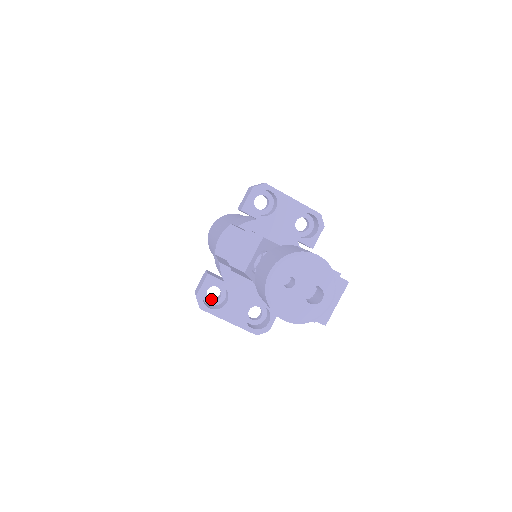
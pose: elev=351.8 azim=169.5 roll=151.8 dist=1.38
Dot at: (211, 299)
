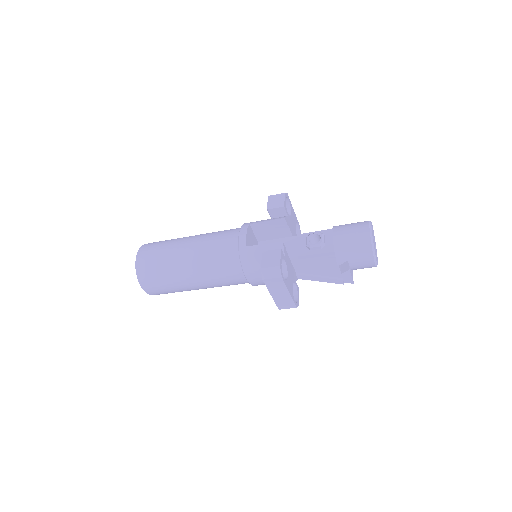
Dot at: occluded
